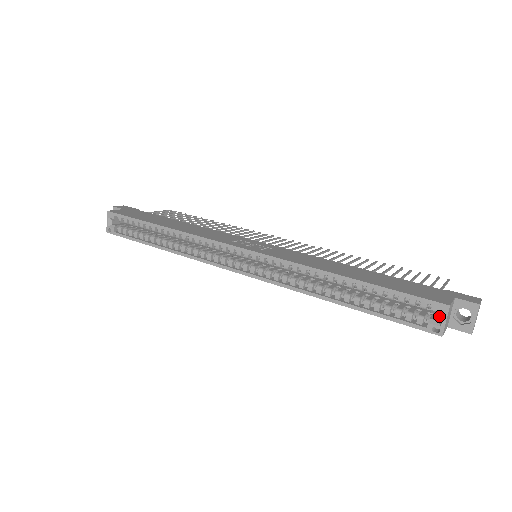
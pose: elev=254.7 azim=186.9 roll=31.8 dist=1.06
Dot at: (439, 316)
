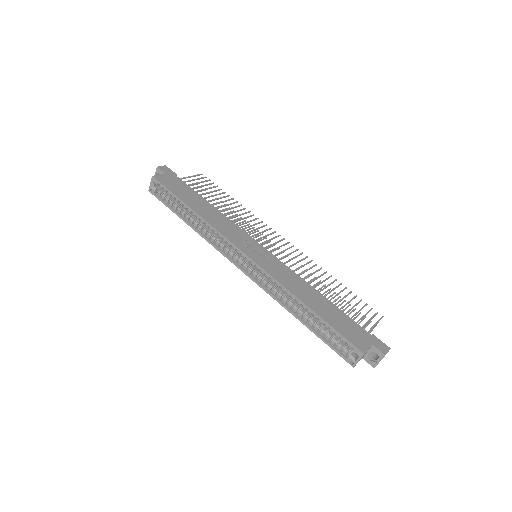
Dot at: occluded
